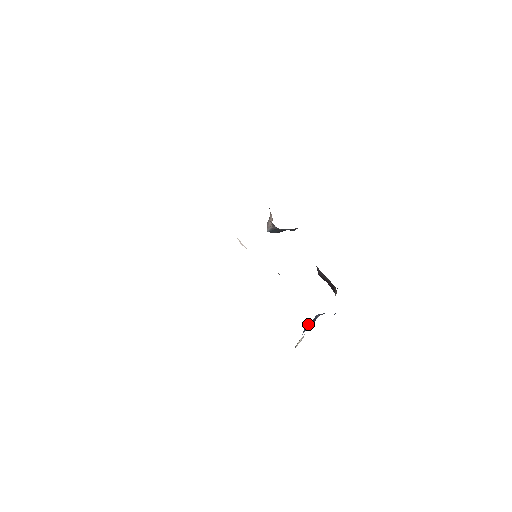
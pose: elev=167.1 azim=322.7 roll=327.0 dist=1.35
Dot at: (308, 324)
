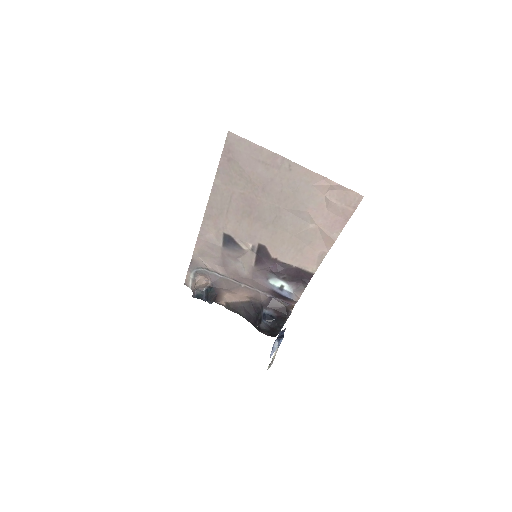
Dot at: (278, 337)
